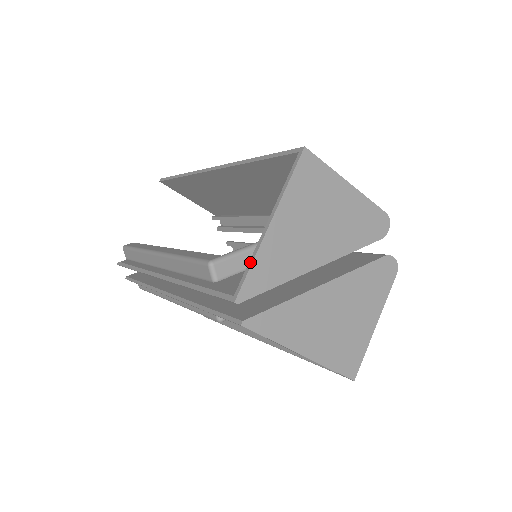
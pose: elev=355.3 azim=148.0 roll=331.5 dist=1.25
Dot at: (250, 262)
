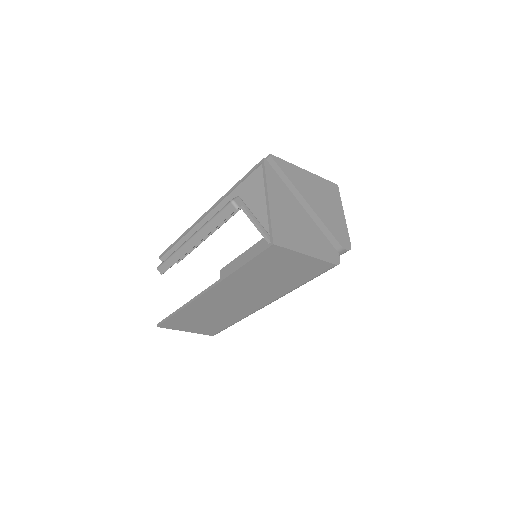
Dot at: (287, 163)
